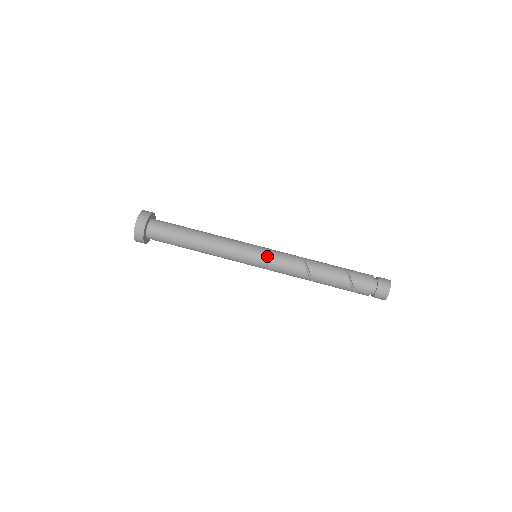
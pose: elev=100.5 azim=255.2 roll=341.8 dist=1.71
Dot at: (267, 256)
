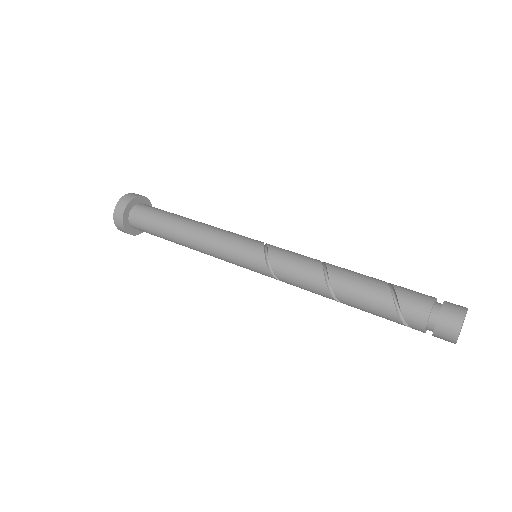
Dot at: (269, 248)
